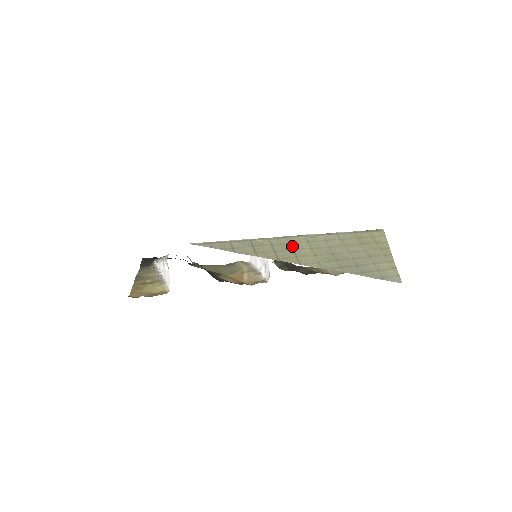
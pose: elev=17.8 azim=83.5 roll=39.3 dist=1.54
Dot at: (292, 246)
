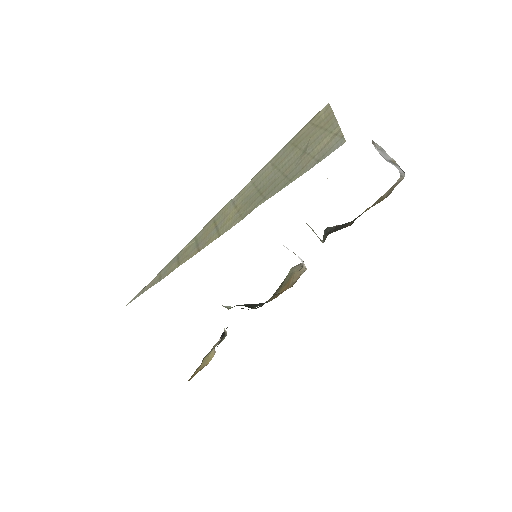
Dot at: (216, 223)
